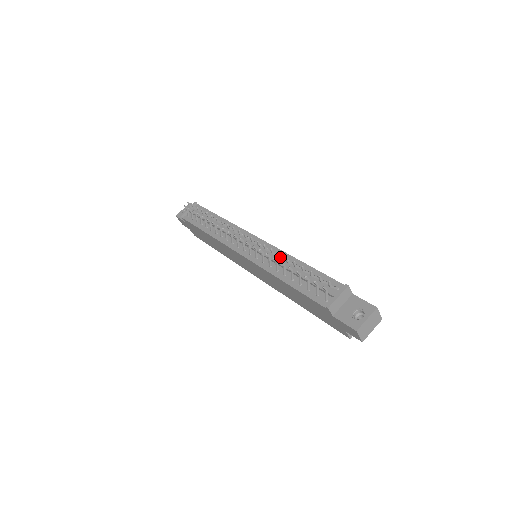
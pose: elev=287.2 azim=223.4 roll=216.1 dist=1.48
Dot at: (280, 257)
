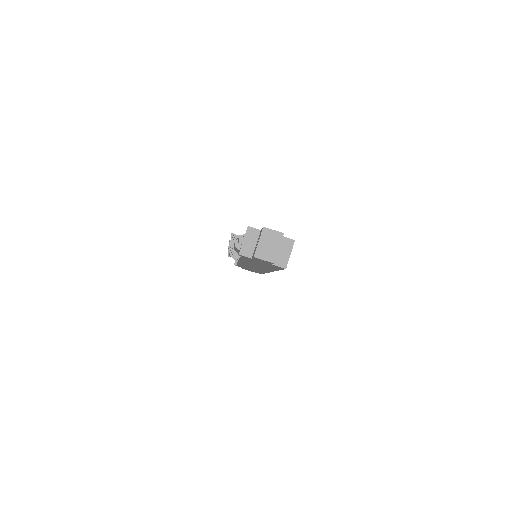
Dot at: occluded
